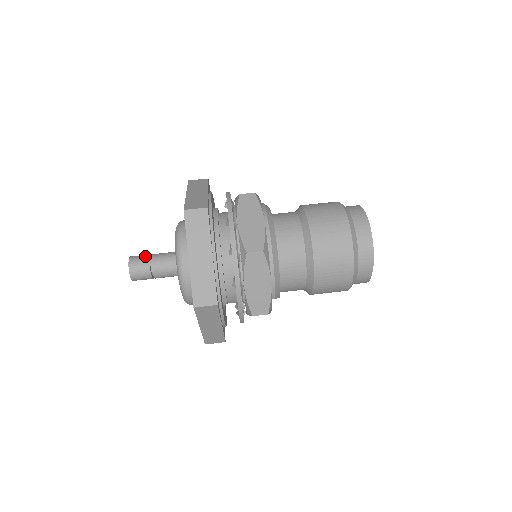
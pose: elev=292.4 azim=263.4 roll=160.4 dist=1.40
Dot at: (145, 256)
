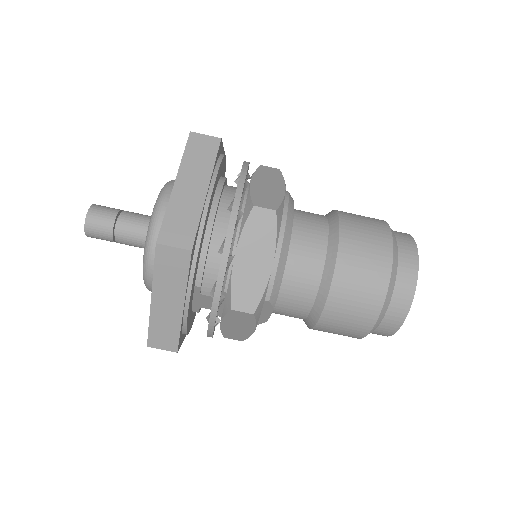
Dot at: occluded
